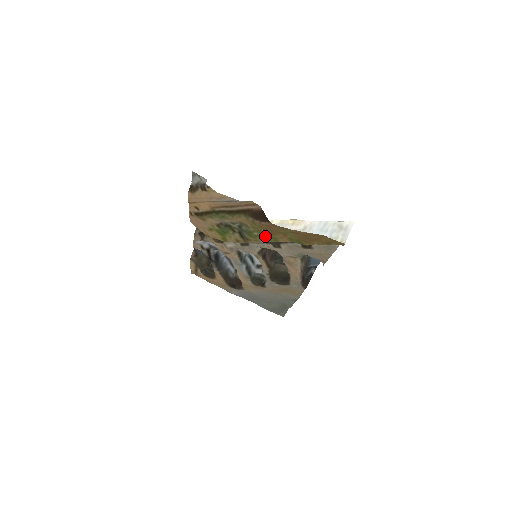
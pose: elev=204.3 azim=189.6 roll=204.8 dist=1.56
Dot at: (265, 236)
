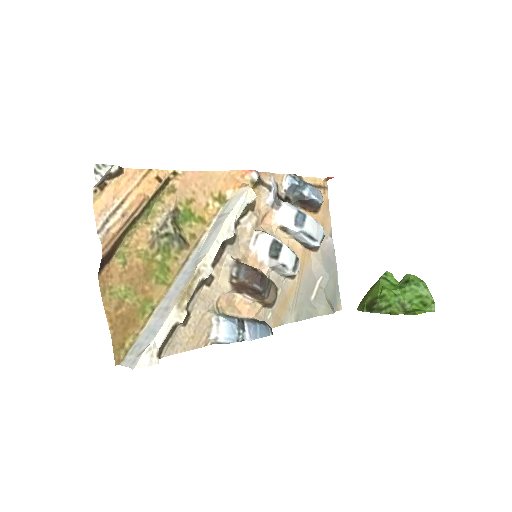
Dot at: (160, 268)
